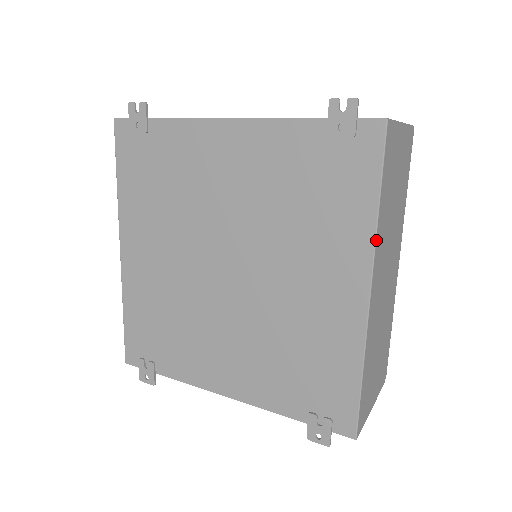
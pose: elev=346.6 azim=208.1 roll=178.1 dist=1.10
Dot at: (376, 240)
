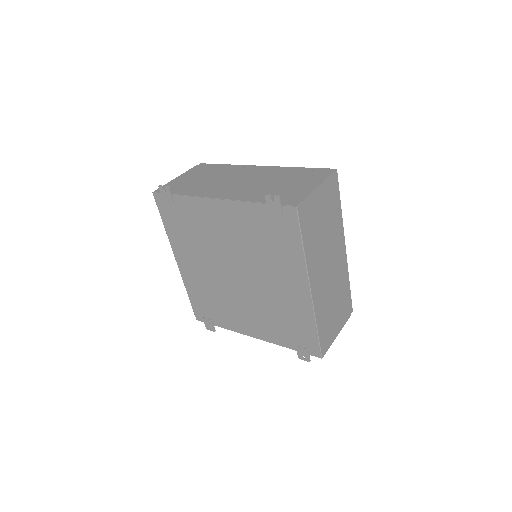
Dot at: (307, 265)
